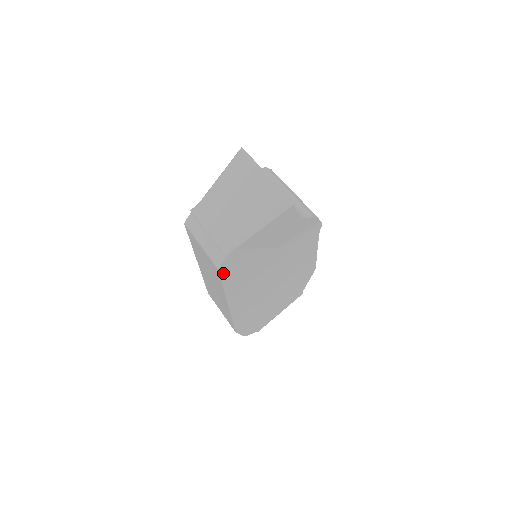
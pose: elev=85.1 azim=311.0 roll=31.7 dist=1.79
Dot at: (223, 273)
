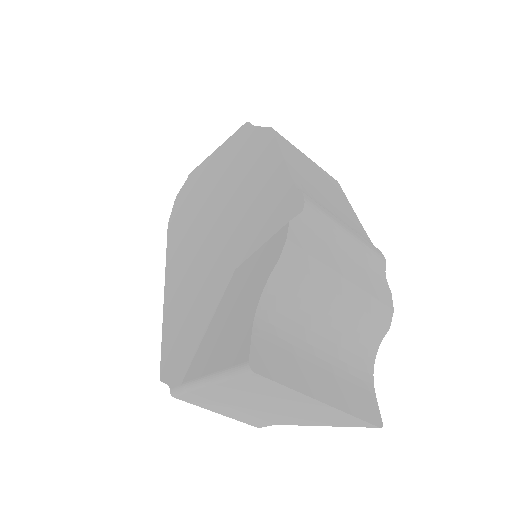
Dot at: occluded
